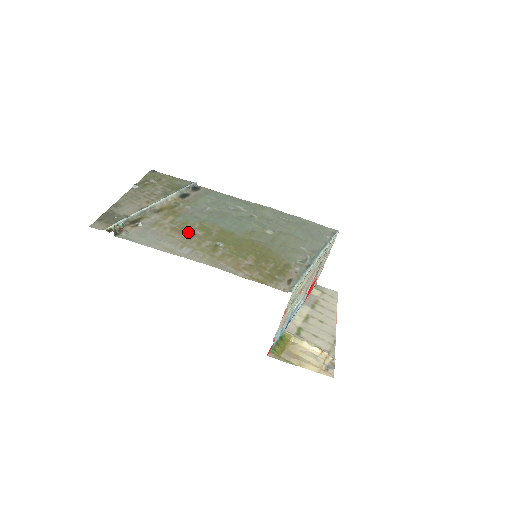
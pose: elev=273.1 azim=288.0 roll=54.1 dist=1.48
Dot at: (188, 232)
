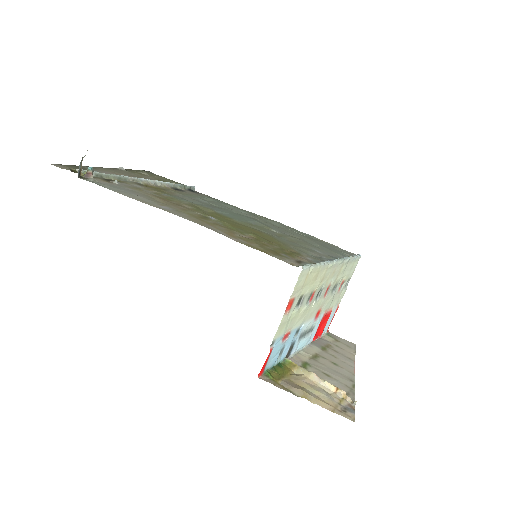
Dot at: (174, 202)
